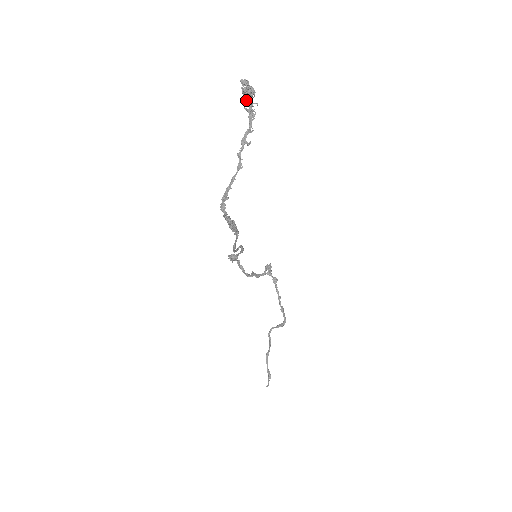
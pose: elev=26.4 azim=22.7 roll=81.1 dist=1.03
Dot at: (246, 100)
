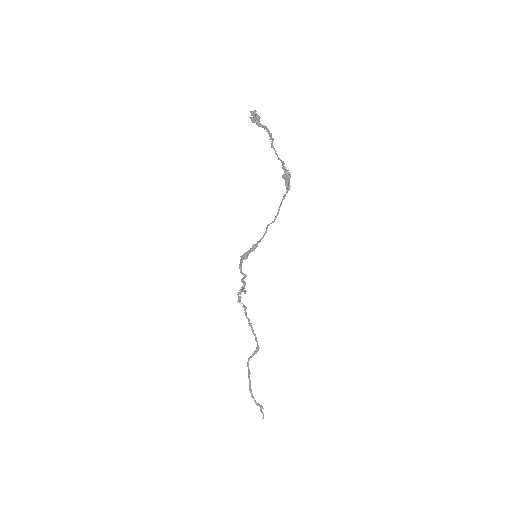
Dot at: (257, 122)
